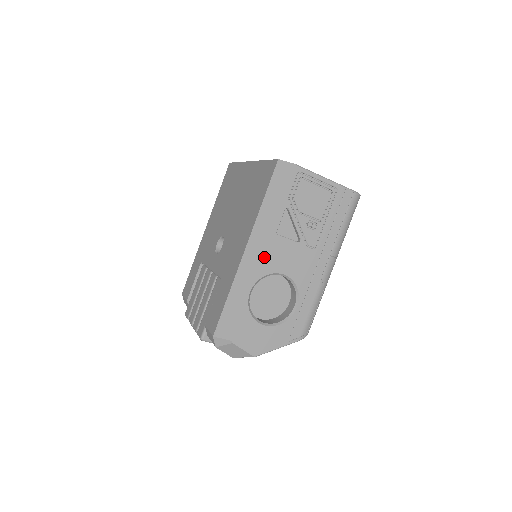
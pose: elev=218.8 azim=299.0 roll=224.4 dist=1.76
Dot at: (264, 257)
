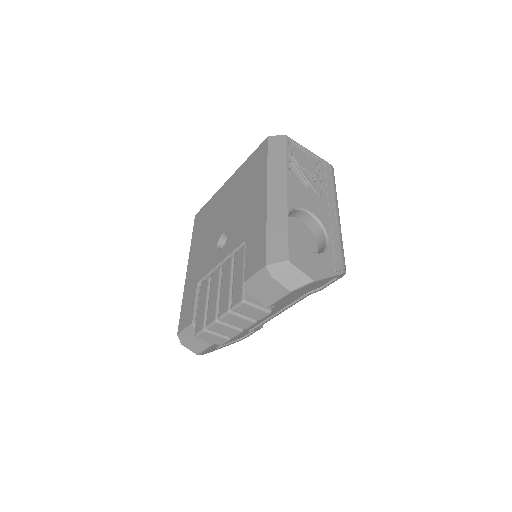
Dot at: (288, 192)
